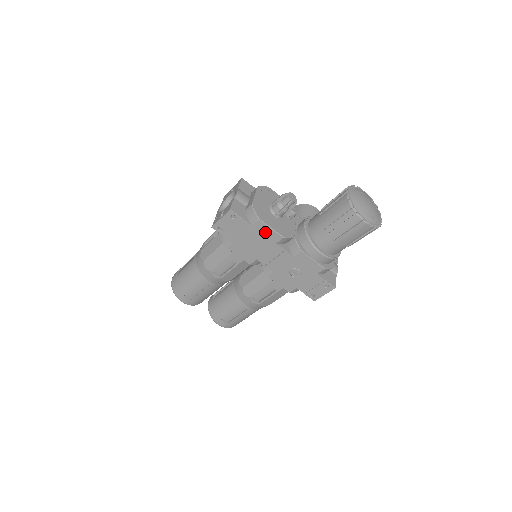
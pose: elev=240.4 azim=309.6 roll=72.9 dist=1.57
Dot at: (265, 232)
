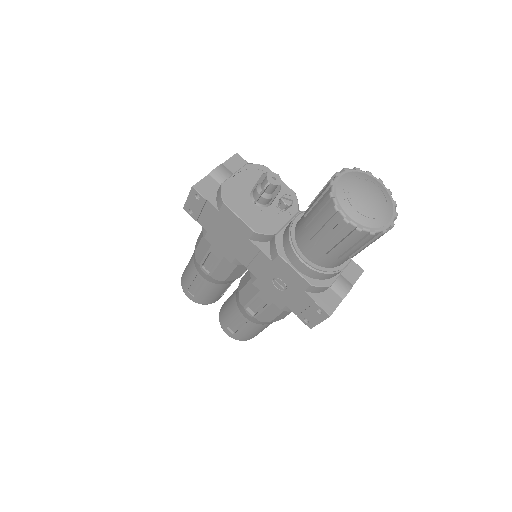
Dot at: (234, 221)
